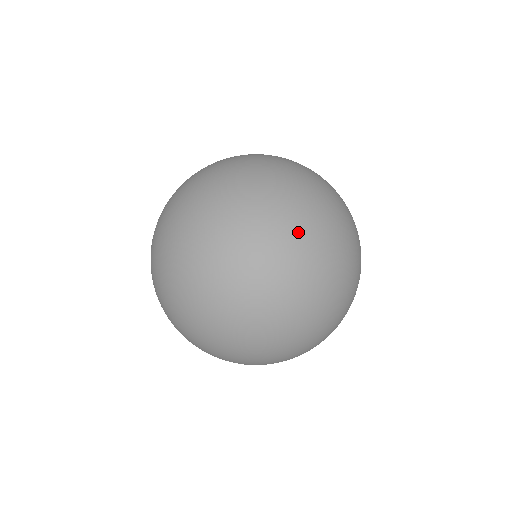
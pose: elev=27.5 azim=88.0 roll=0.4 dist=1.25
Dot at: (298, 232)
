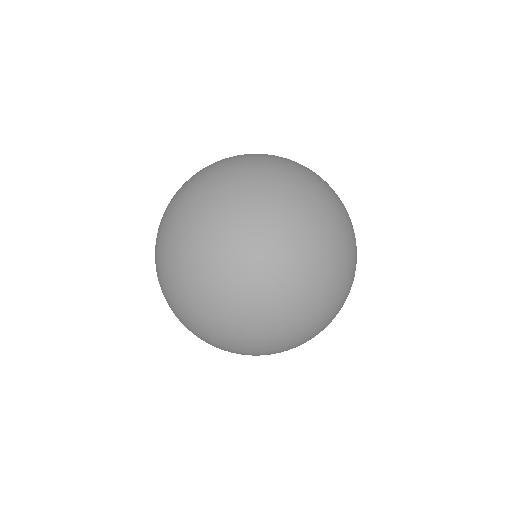
Dot at: occluded
